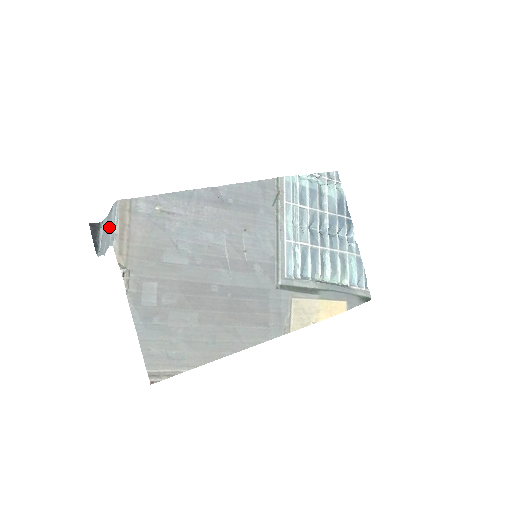
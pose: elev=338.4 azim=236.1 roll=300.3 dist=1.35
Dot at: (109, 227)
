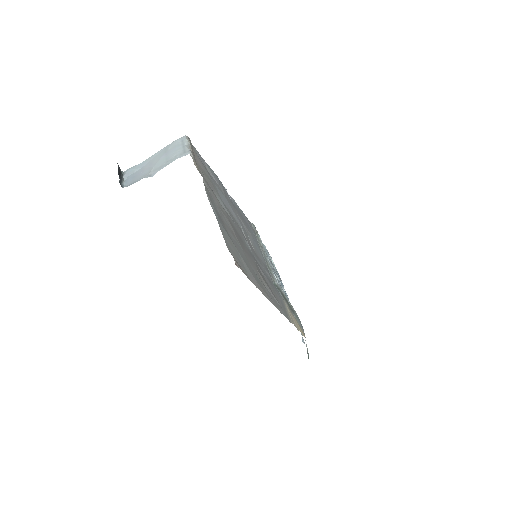
Dot at: (167, 154)
